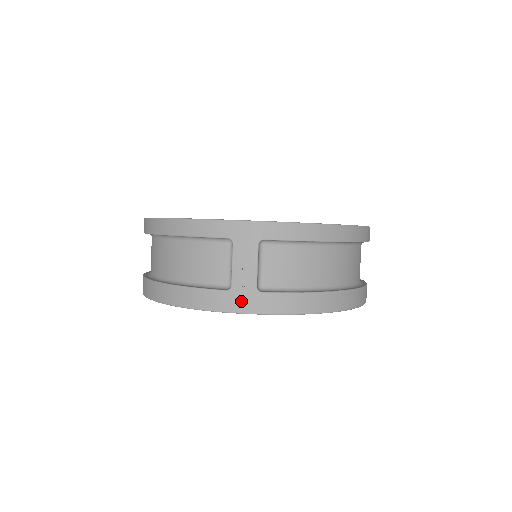
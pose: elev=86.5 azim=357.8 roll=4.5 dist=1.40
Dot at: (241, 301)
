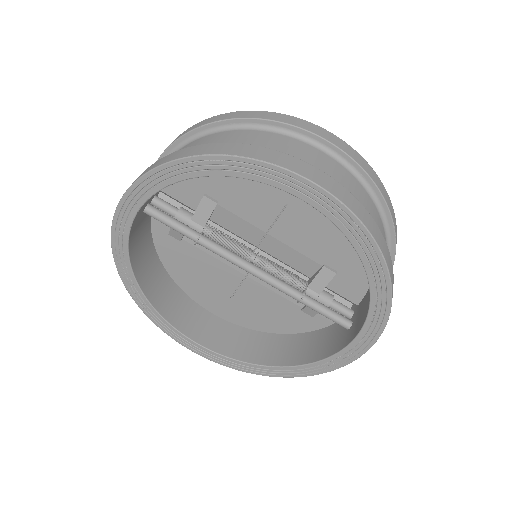
Dot at: occluded
